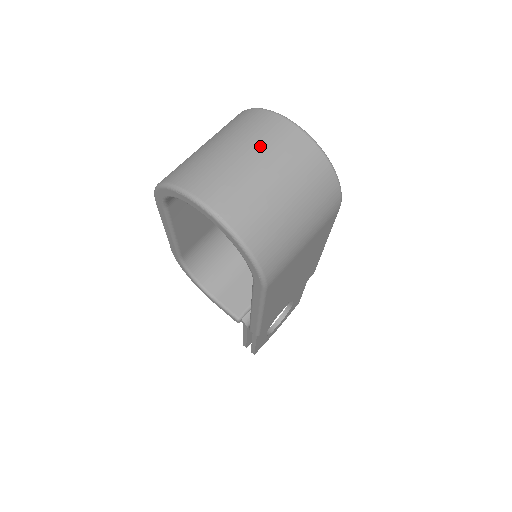
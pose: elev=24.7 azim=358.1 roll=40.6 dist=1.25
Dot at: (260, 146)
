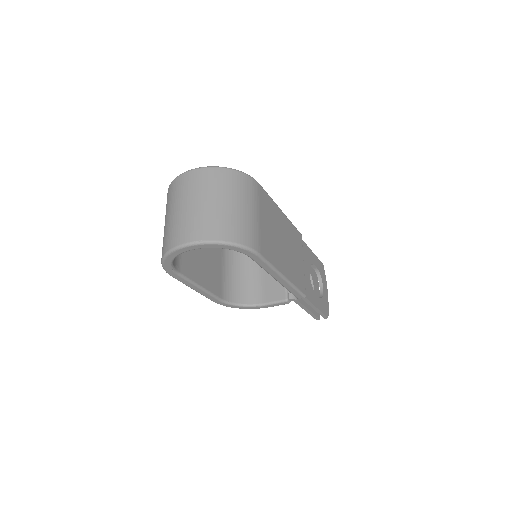
Dot at: (186, 195)
